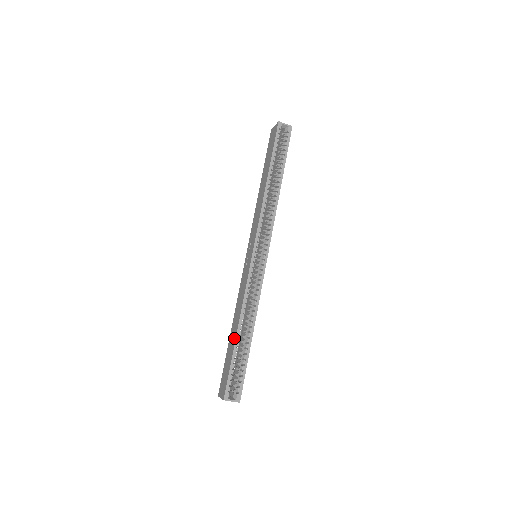
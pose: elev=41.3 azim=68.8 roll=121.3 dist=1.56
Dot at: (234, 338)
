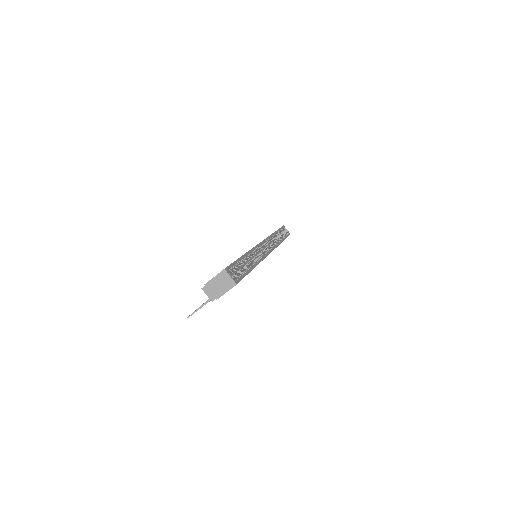
Dot at: occluded
